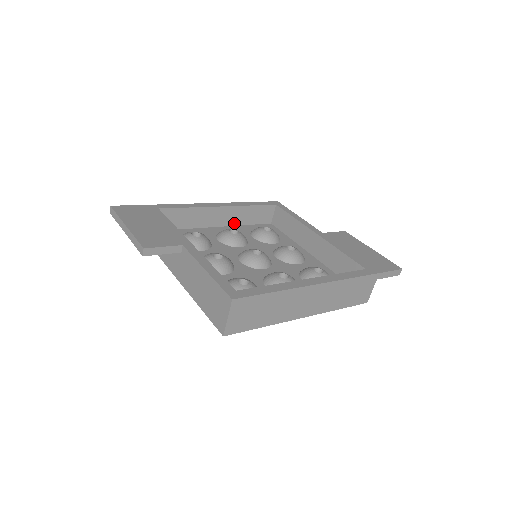
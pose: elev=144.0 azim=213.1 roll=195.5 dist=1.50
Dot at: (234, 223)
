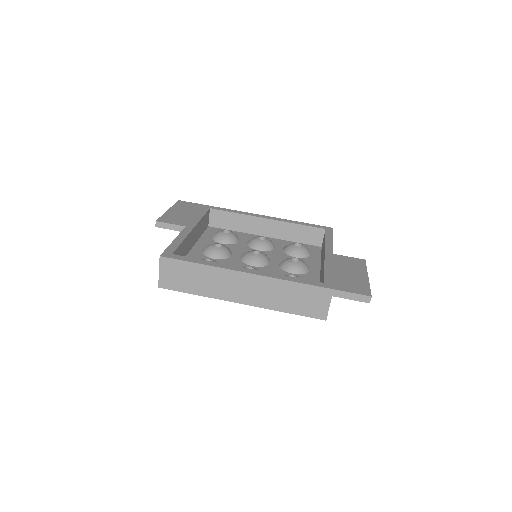
Dot at: (280, 237)
